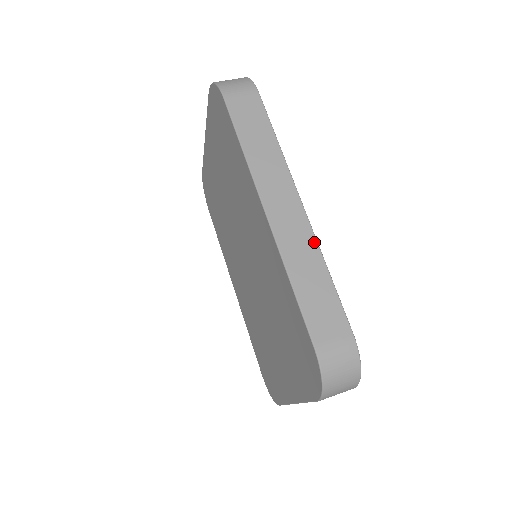
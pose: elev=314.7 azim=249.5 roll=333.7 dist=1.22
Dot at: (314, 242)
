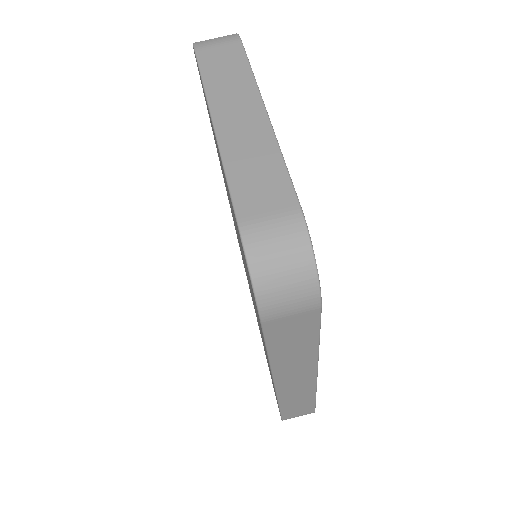
Dot at: (313, 390)
